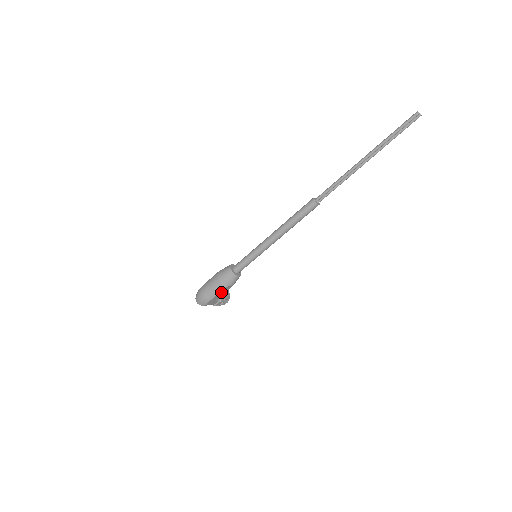
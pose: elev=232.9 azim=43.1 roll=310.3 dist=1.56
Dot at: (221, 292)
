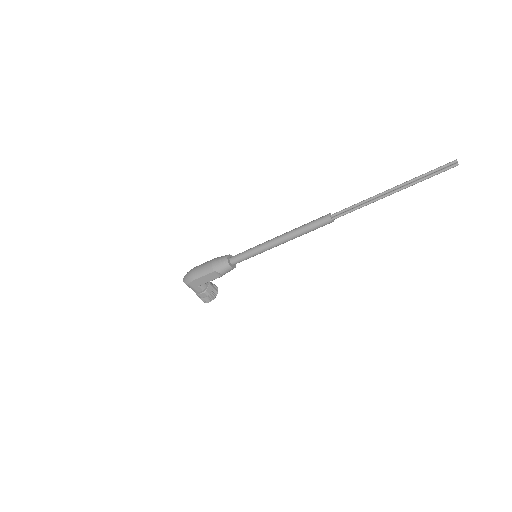
Dot at: (208, 276)
